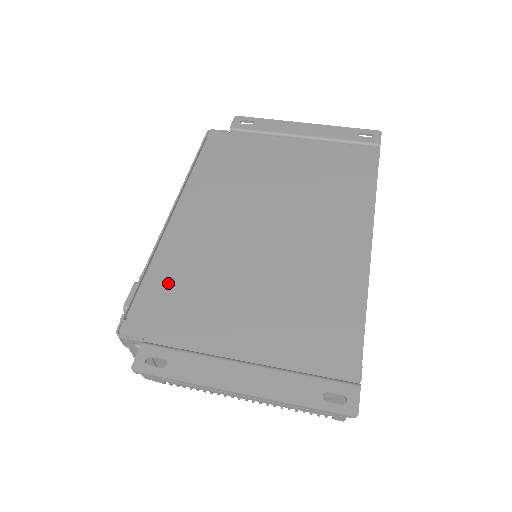
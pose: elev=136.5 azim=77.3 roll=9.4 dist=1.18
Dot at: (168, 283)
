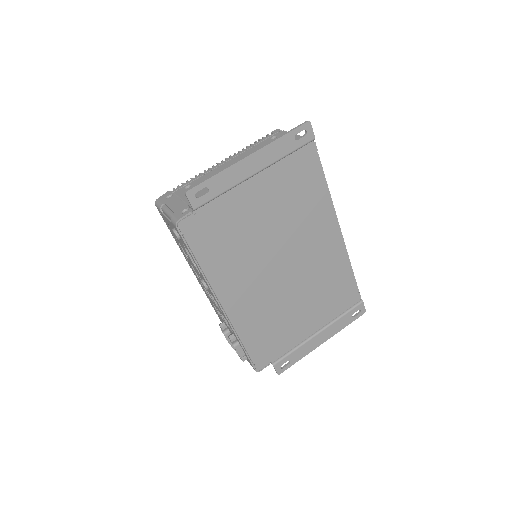
Dot at: (259, 337)
